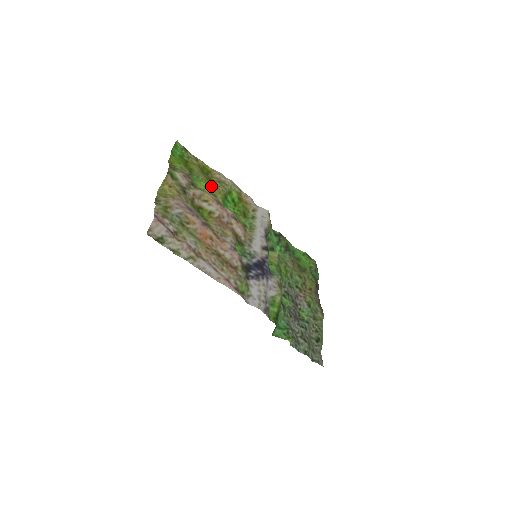
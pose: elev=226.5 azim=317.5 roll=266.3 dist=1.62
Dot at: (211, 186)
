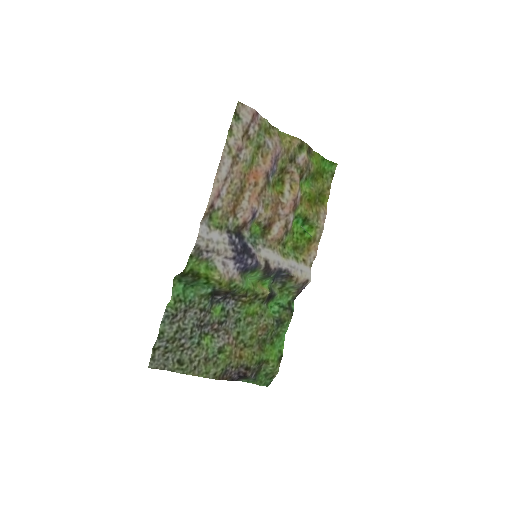
Dot at: (309, 200)
